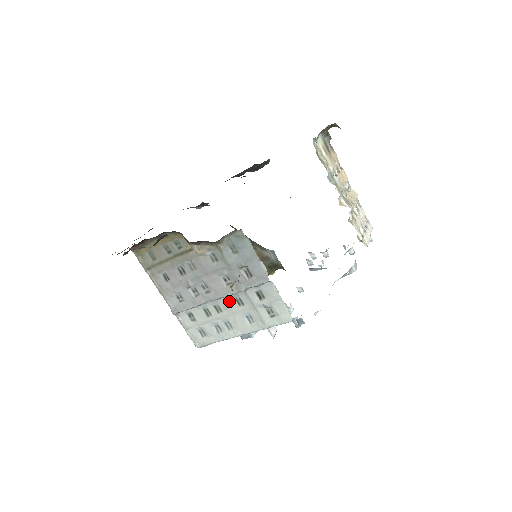
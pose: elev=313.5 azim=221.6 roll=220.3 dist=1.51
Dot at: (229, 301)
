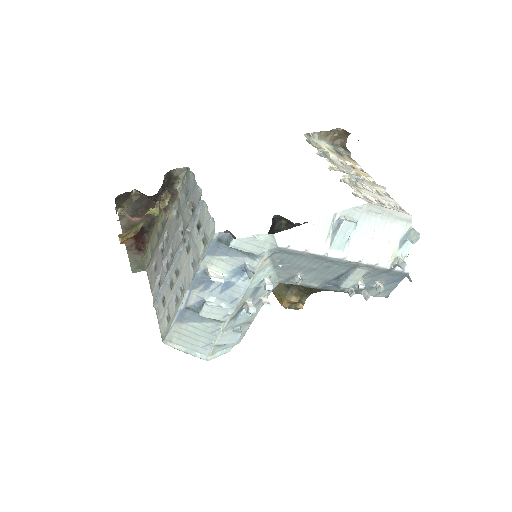
Dot at: (182, 254)
